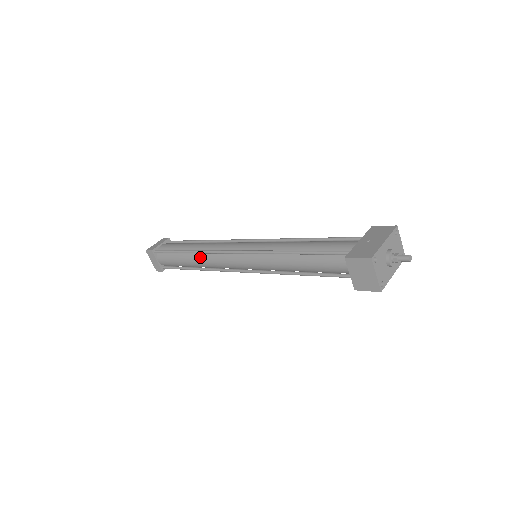
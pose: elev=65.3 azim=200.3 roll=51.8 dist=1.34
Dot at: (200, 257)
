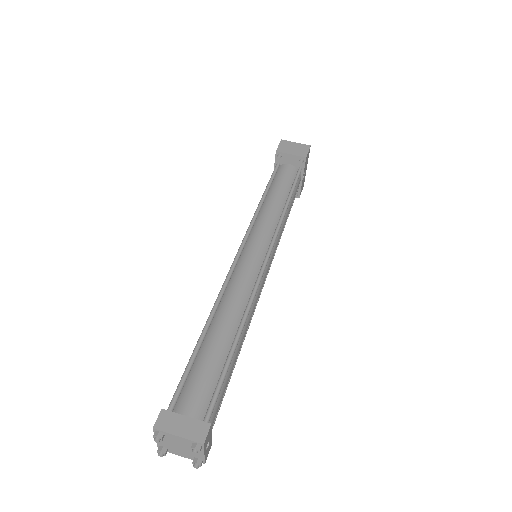
Dot at: (222, 309)
